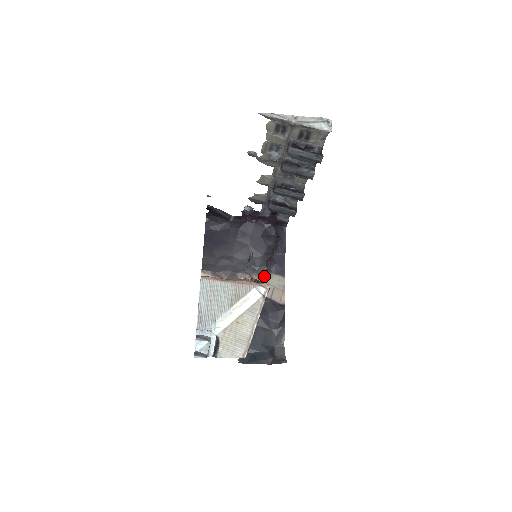
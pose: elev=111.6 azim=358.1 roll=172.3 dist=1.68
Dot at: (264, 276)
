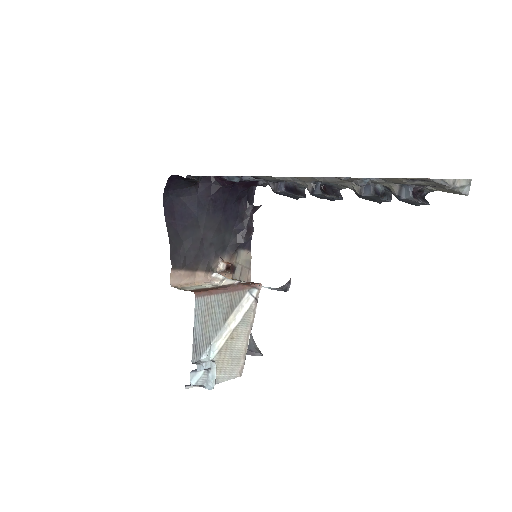
Dot at: (234, 255)
